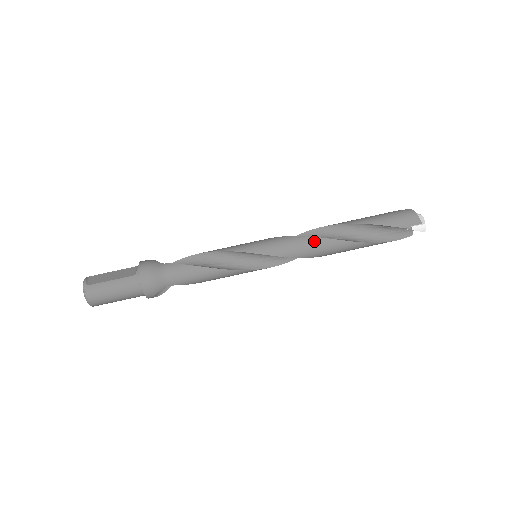
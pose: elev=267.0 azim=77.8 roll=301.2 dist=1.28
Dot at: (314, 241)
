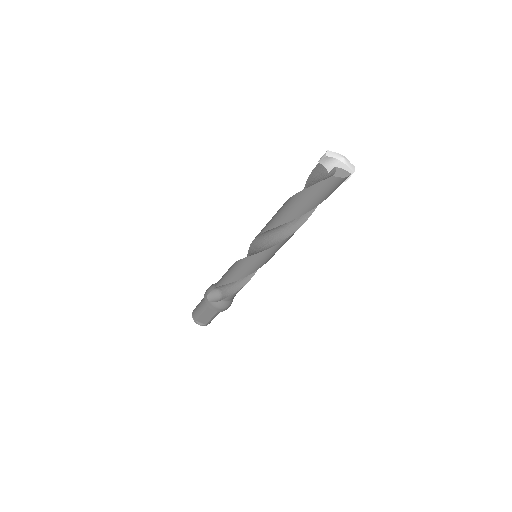
Dot at: (288, 239)
